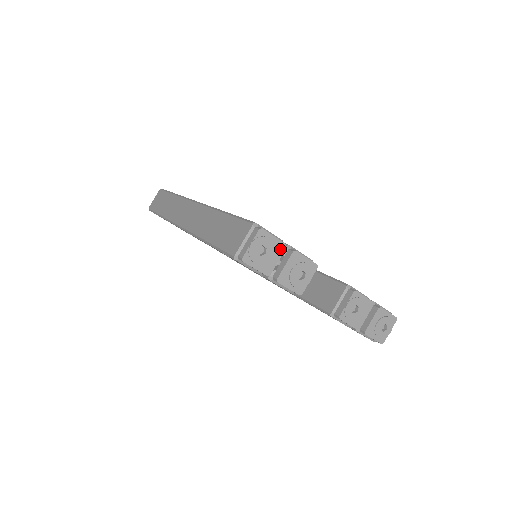
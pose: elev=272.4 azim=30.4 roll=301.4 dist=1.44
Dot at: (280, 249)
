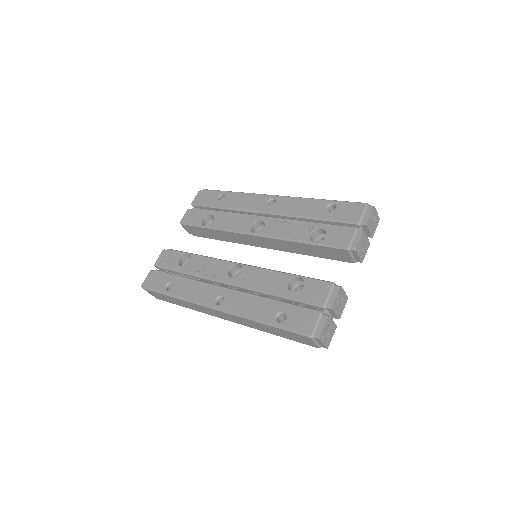
Dot at: (329, 320)
